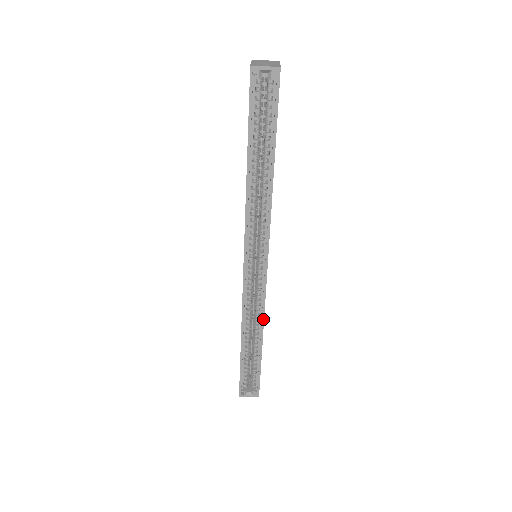
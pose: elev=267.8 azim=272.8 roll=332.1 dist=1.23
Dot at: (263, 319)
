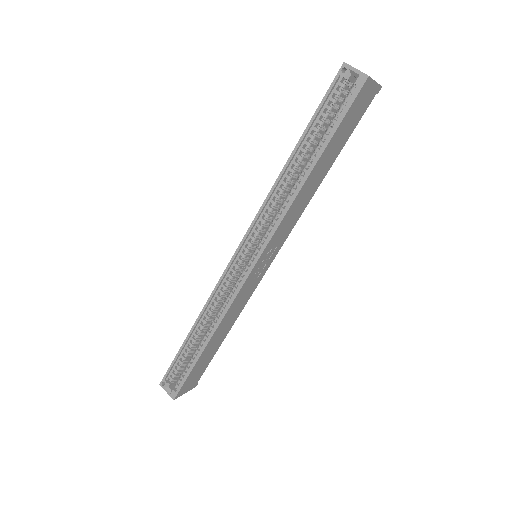
Dot at: (222, 318)
